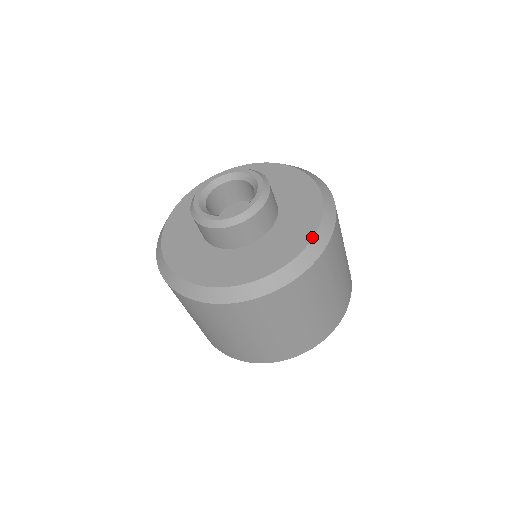
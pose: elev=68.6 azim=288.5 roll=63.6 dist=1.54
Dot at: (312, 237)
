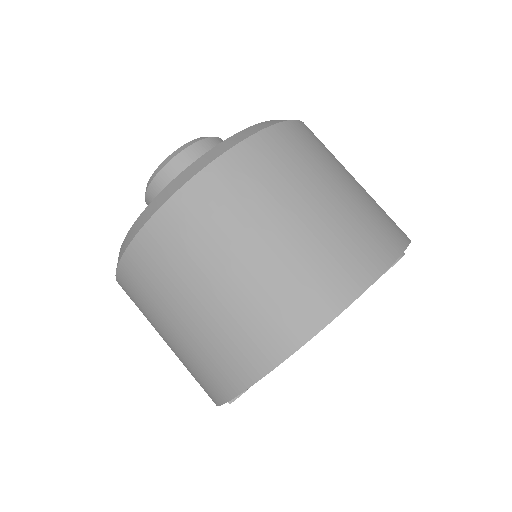
Dot at: (249, 127)
